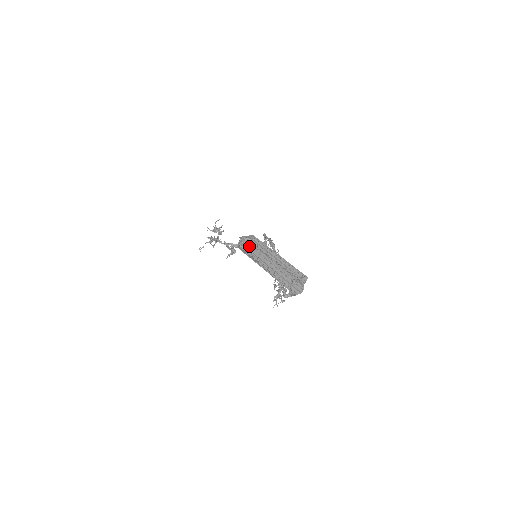
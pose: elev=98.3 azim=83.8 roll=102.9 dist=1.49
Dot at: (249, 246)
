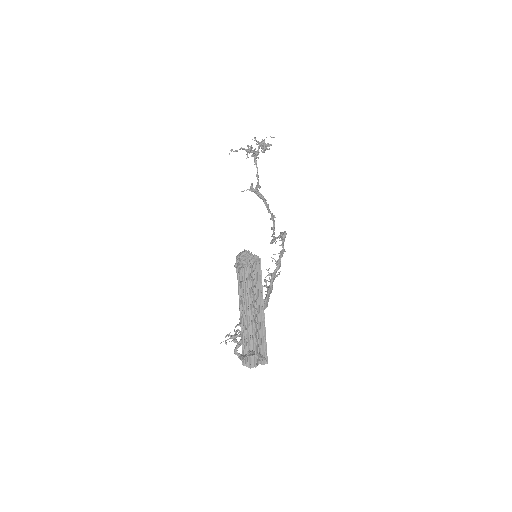
Dot at: occluded
